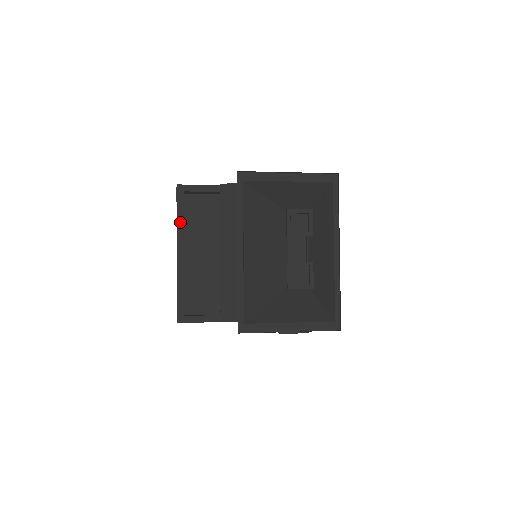
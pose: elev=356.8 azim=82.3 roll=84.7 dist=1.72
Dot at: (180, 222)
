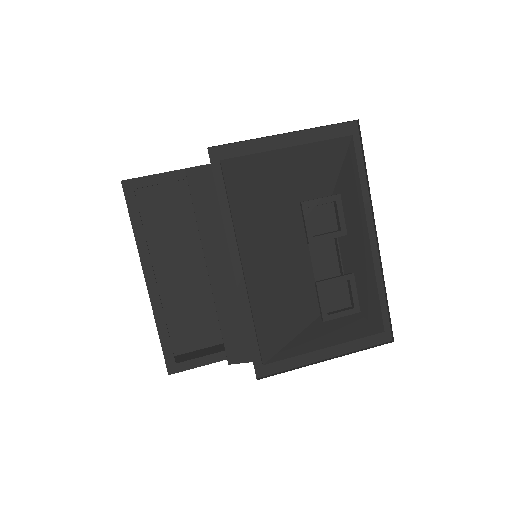
Dot at: (139, 236)
